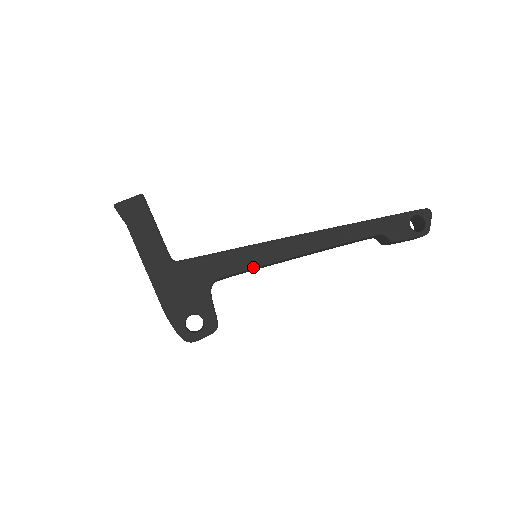
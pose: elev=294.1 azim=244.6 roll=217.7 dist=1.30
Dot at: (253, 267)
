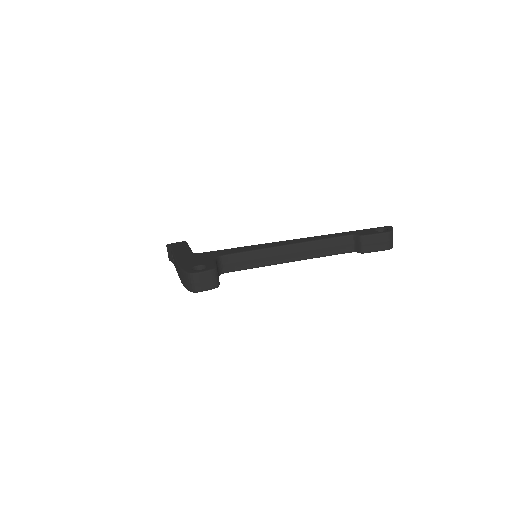
Dot at: (250, 250)
